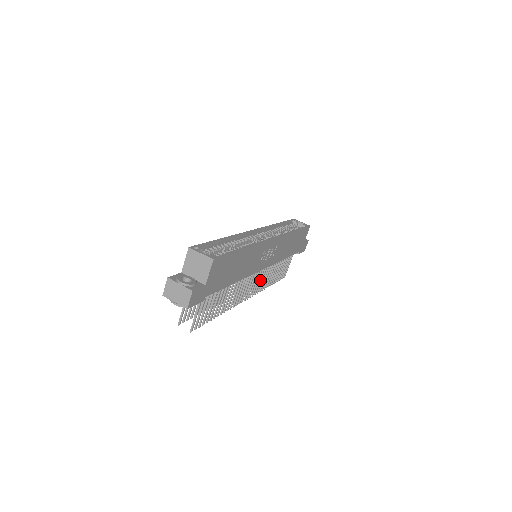
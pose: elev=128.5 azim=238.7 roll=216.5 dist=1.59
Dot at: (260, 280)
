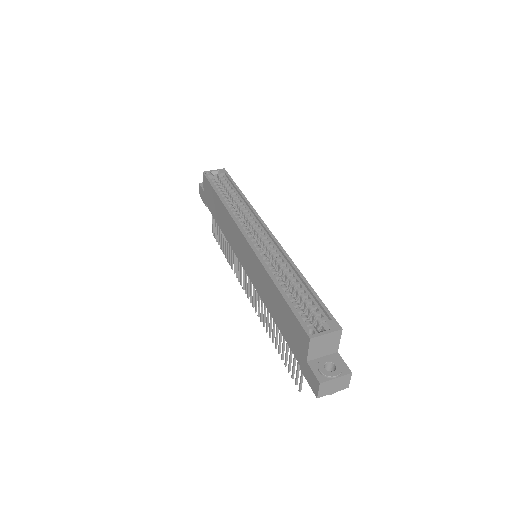
Dot at: occluded
